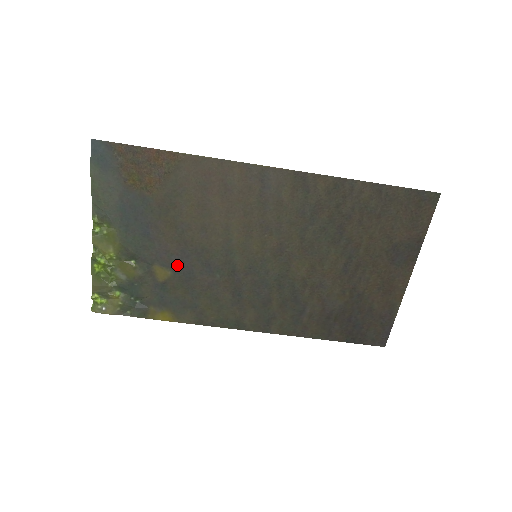
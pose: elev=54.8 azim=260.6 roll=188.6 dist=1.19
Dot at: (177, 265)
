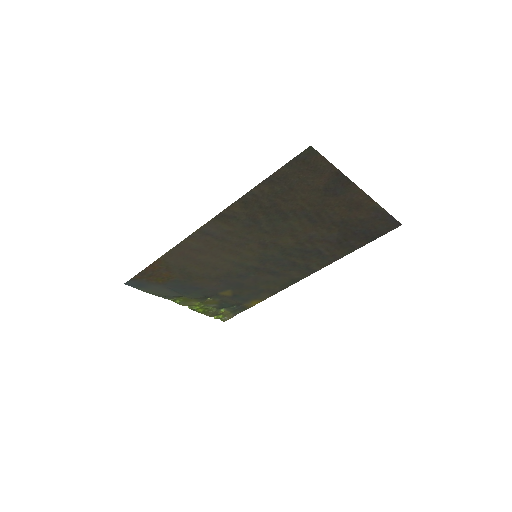
Dot at: (228, 286)
